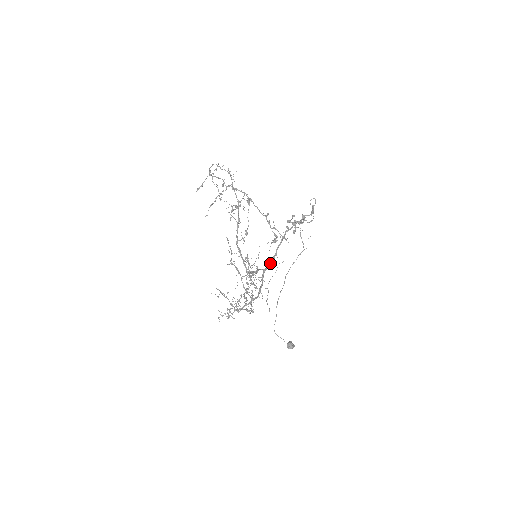
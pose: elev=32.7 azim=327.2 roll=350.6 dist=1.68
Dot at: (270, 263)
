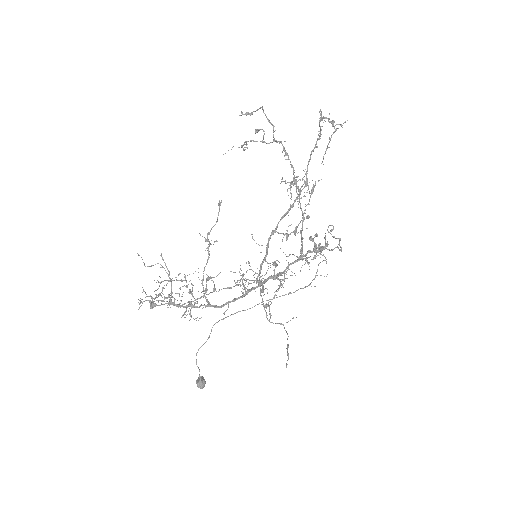
Dot at: (269, 278)
